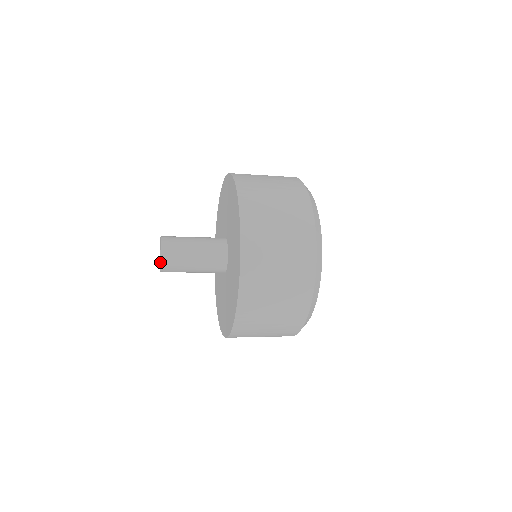
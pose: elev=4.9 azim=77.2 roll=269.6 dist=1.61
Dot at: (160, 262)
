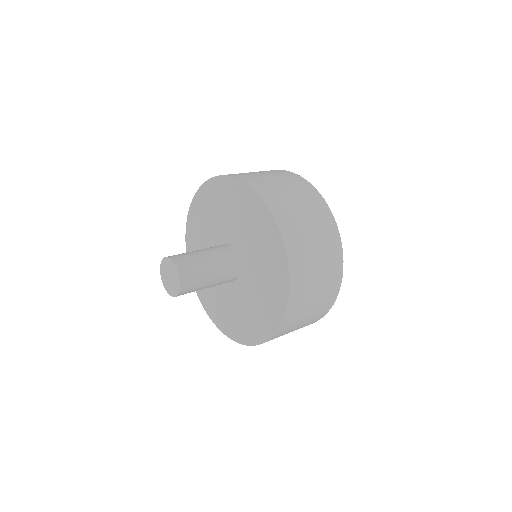
Dot at: (176, 296)
